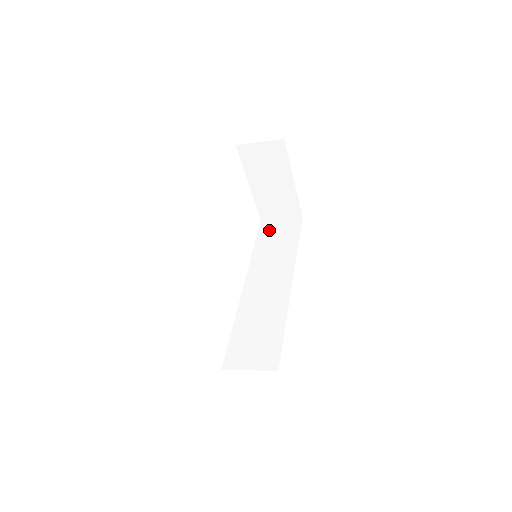
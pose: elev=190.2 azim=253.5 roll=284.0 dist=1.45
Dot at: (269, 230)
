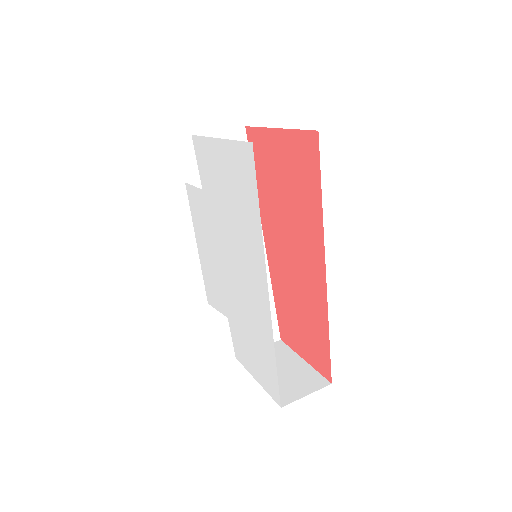
Dot at: occluded
